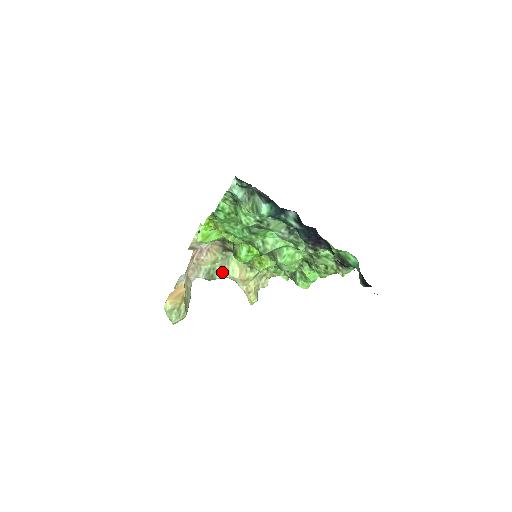
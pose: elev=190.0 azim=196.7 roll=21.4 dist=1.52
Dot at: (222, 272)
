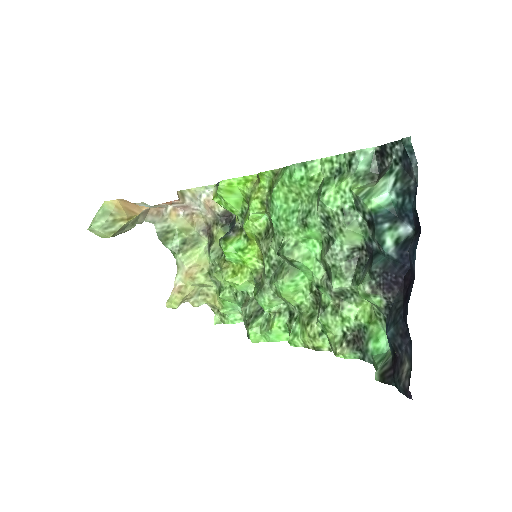
Dot at: (179, 246)
